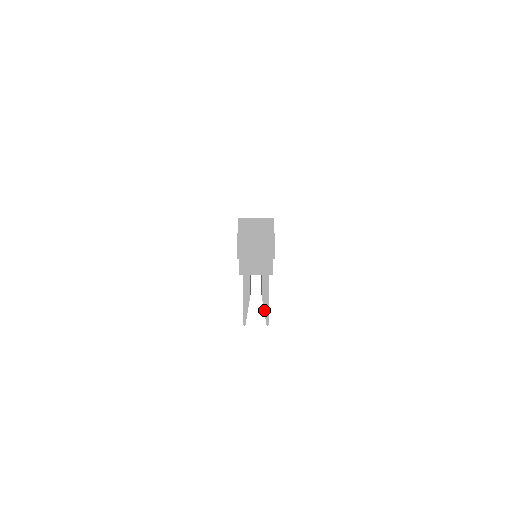
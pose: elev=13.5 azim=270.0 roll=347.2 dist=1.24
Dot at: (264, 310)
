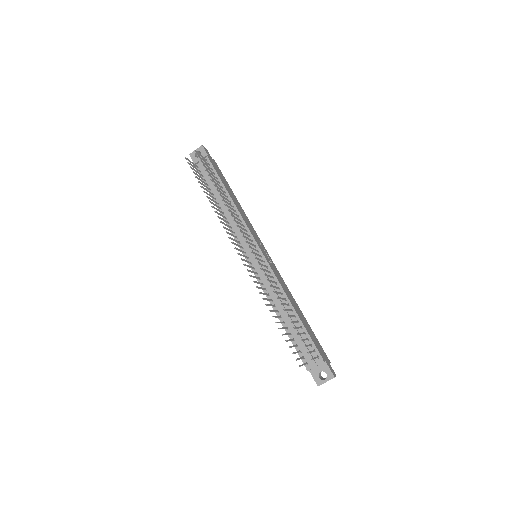
Dot at: occluded
